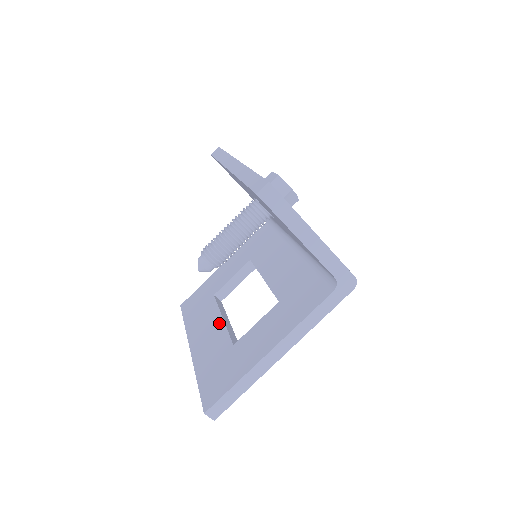
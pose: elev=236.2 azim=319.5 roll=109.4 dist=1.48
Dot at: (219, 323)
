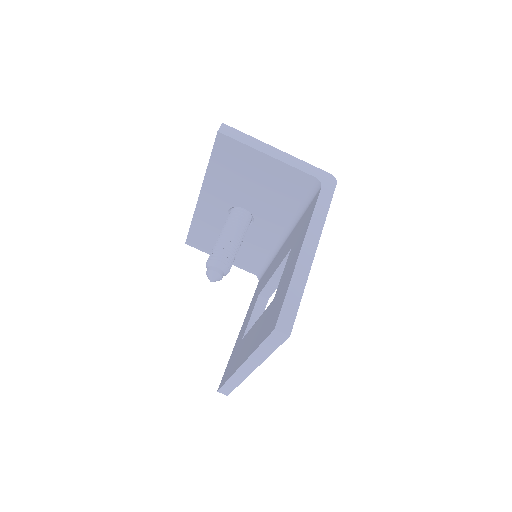
Dot at: (255, 325)
